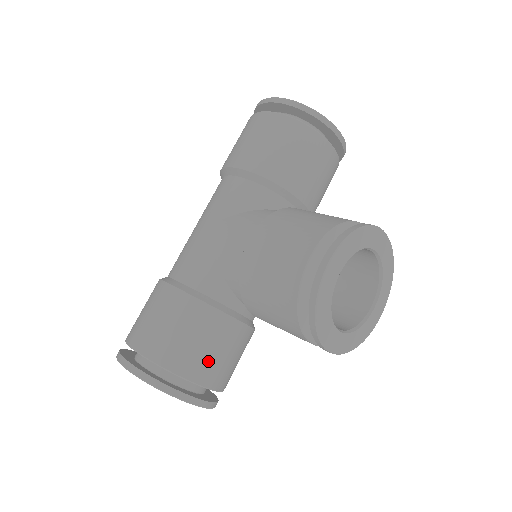
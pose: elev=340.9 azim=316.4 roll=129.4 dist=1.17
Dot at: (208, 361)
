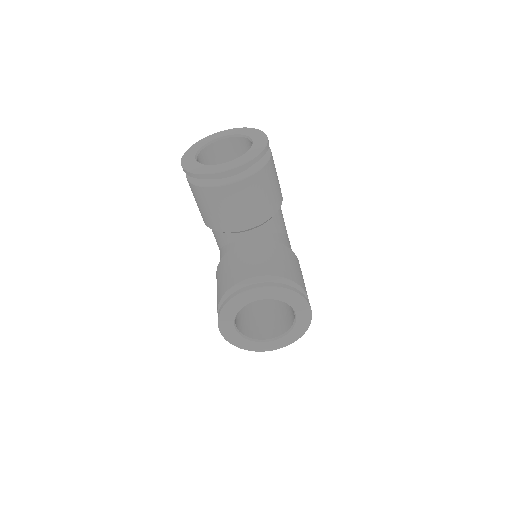
Dot at: occluded
